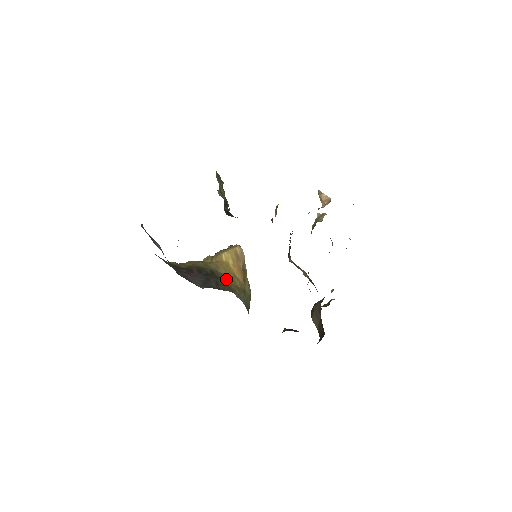
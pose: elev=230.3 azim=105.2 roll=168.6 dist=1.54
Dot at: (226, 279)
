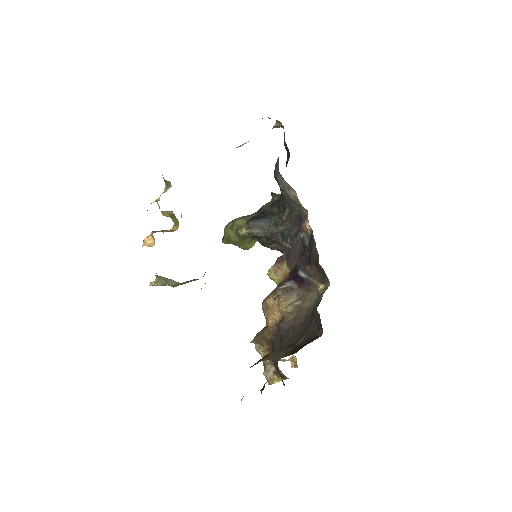
Dot at: occluded
